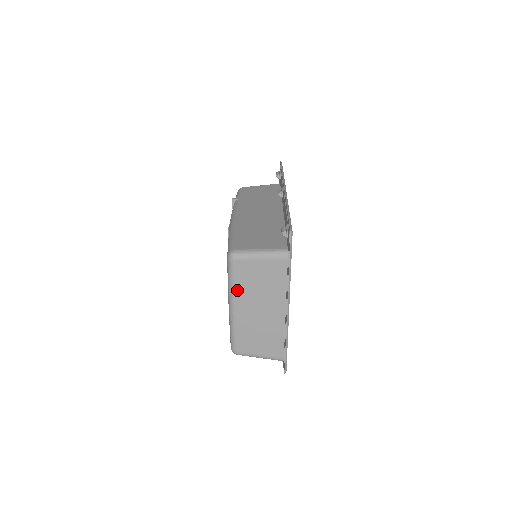
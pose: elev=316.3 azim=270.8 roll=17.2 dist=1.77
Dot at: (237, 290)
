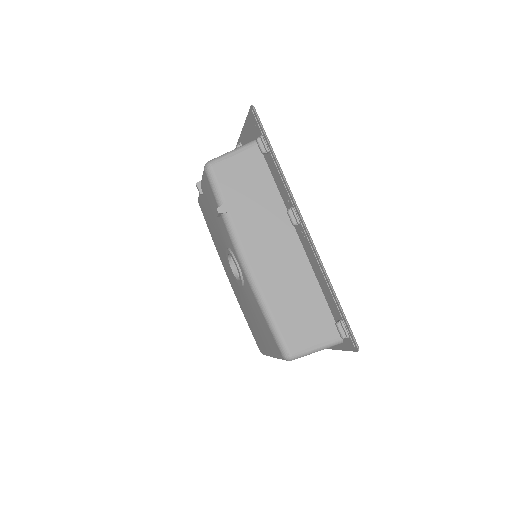
Dot at: occluded
